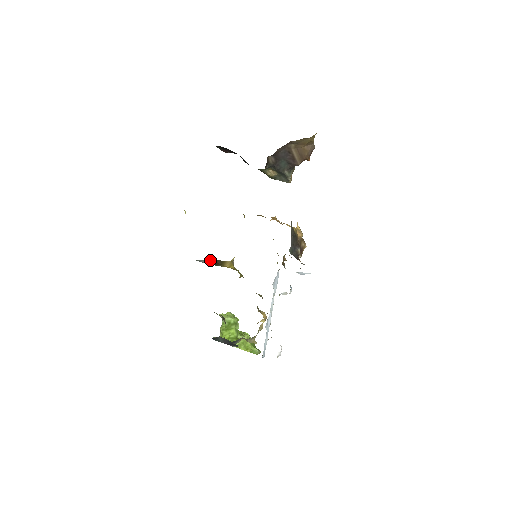
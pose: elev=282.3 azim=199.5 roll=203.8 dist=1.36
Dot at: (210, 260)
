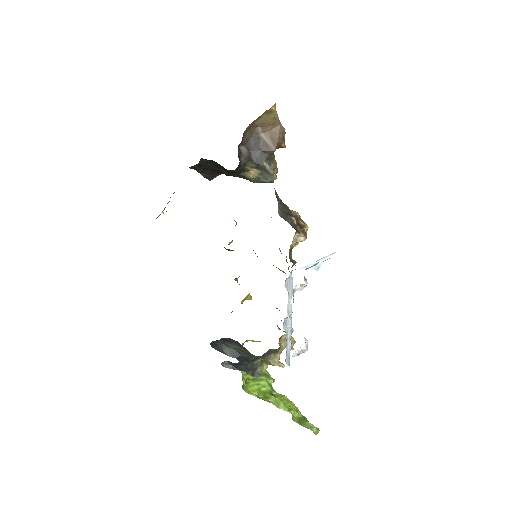
Dot at: occluded
